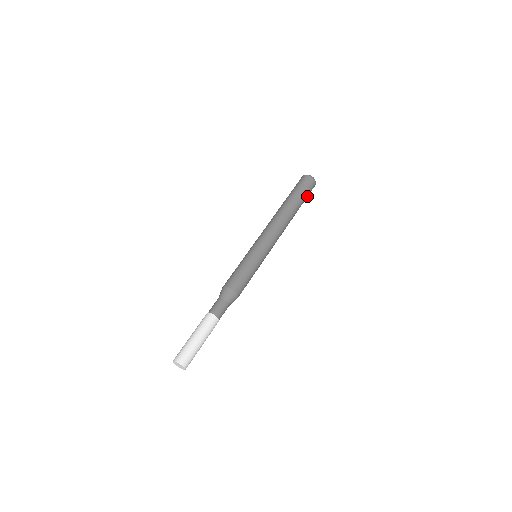
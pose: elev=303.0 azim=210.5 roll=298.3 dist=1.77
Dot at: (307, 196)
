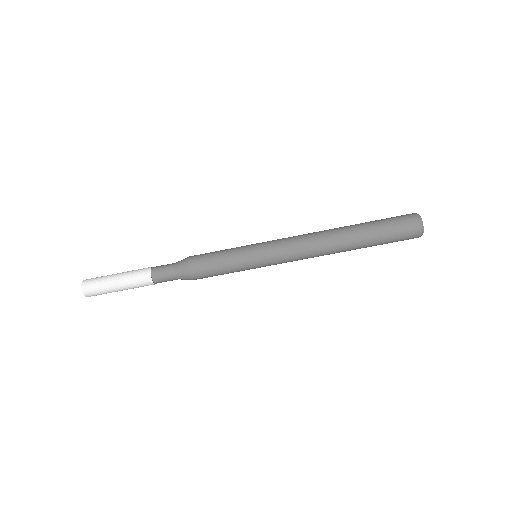
Dot at: (391, 242)
